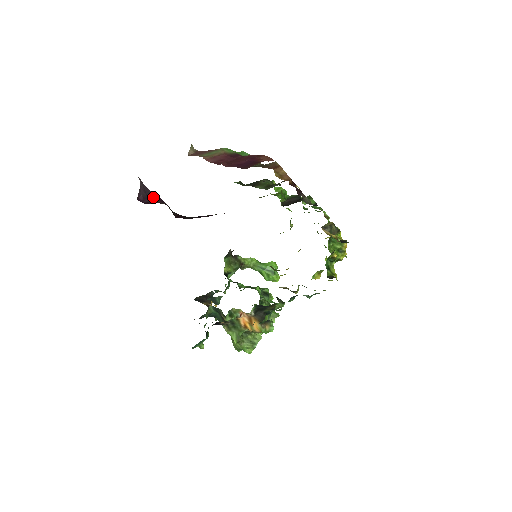
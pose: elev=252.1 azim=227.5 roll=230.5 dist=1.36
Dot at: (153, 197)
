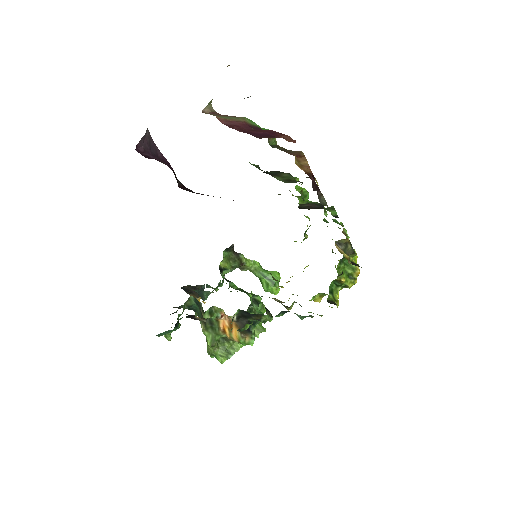
Dot at: (159, 156)
